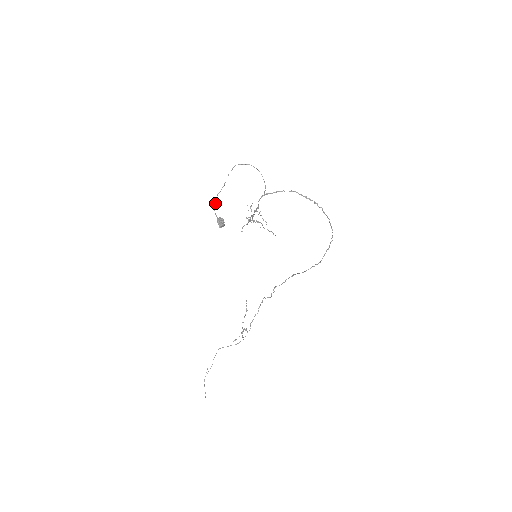
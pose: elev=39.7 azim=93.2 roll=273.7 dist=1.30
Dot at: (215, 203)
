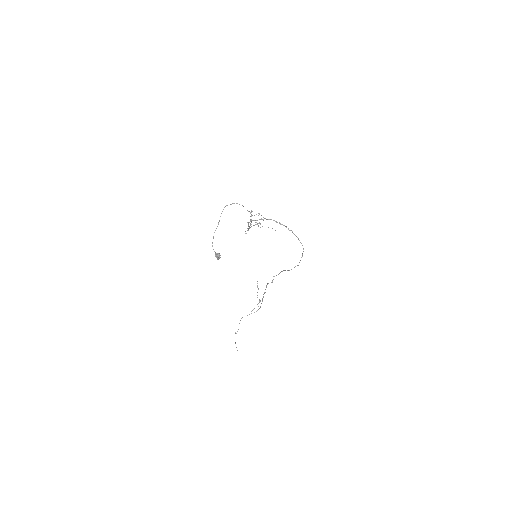
Dot at: occluded
